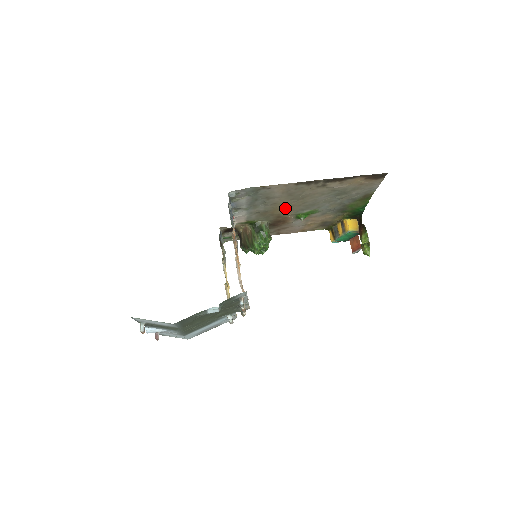
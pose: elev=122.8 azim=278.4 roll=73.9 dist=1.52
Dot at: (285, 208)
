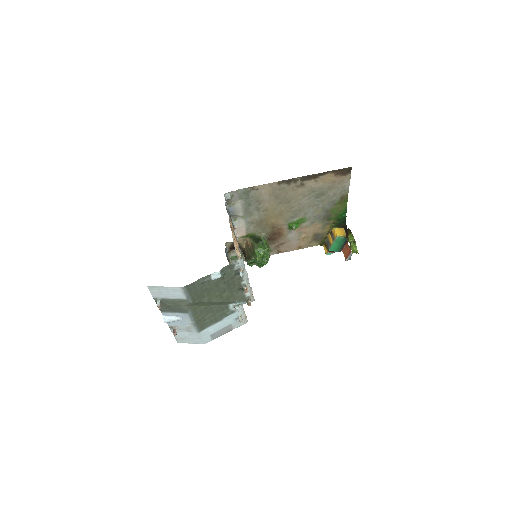
Dot at: (276, 216)
